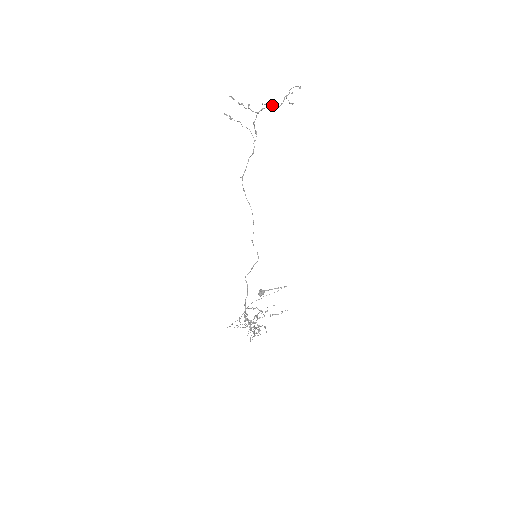
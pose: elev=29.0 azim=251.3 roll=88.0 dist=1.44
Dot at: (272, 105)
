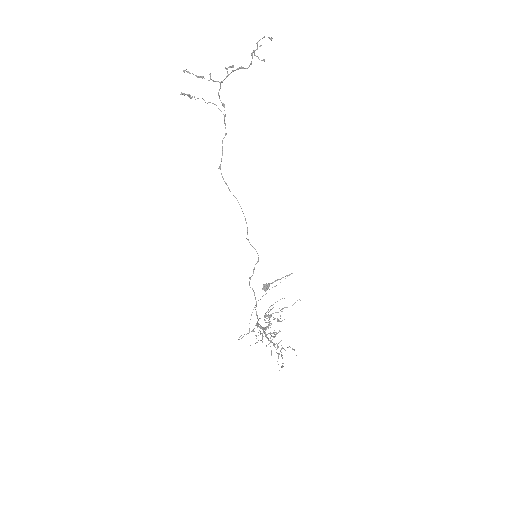
Dot at: (239, 68)
